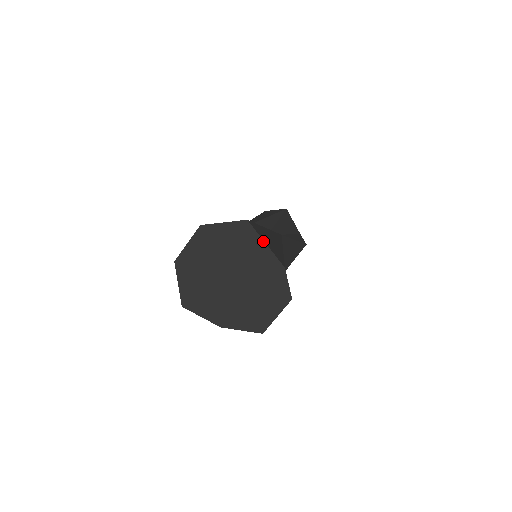
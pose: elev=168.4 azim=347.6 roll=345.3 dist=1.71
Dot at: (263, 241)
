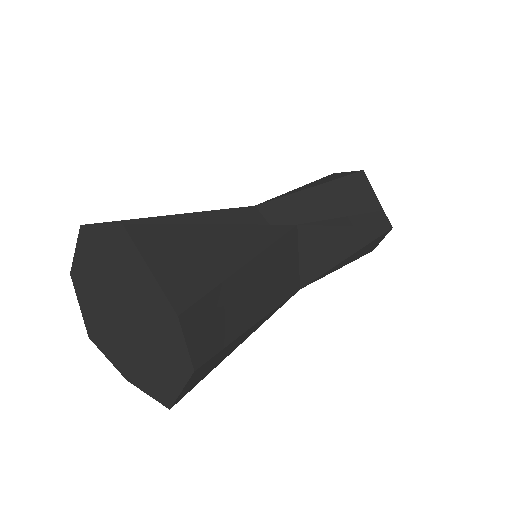
Dot at: (145, 264)
